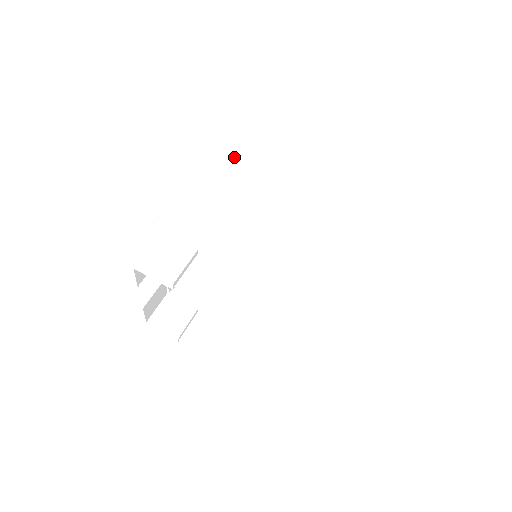
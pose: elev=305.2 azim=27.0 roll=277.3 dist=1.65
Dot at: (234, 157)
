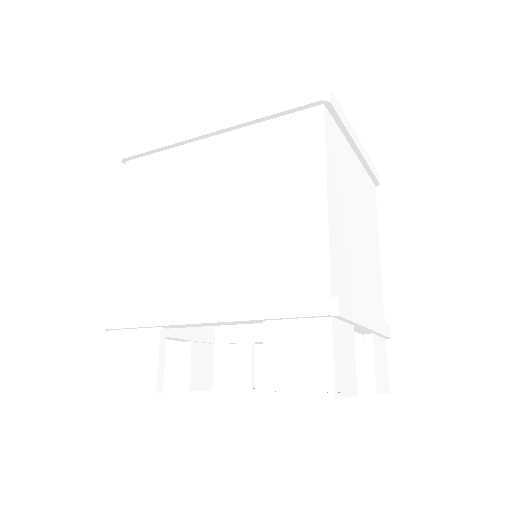
Dot at: (143, 175)
